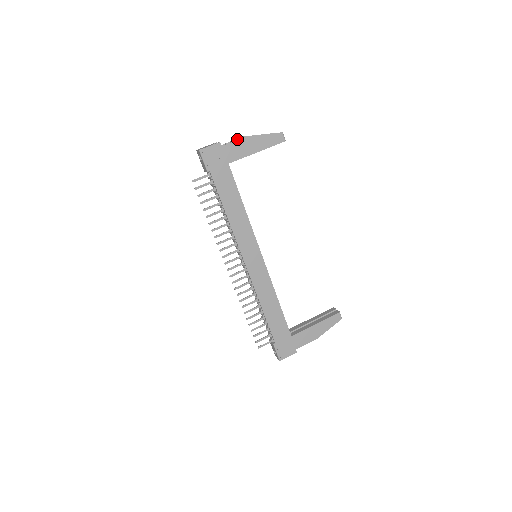
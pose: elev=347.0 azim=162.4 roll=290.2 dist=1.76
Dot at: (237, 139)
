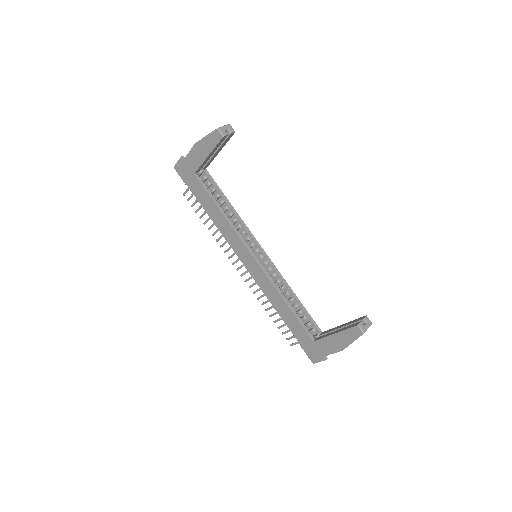
Dot at: occluded
